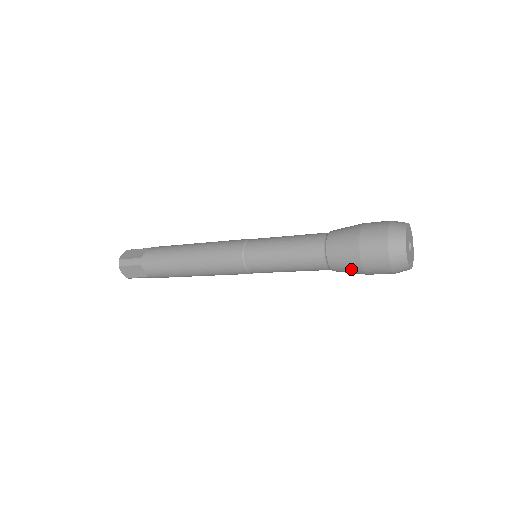
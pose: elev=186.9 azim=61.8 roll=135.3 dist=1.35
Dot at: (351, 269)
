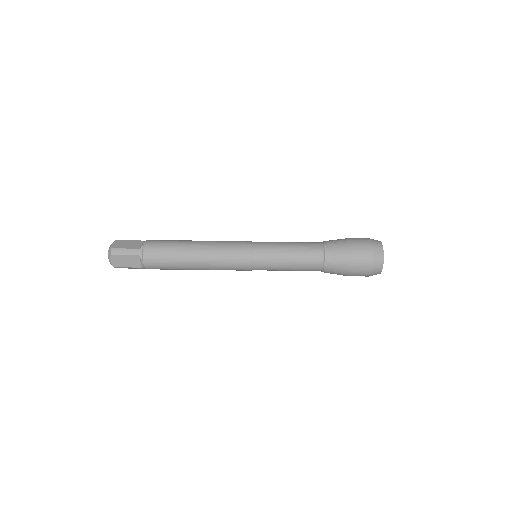
Dot at: (341, 271)
